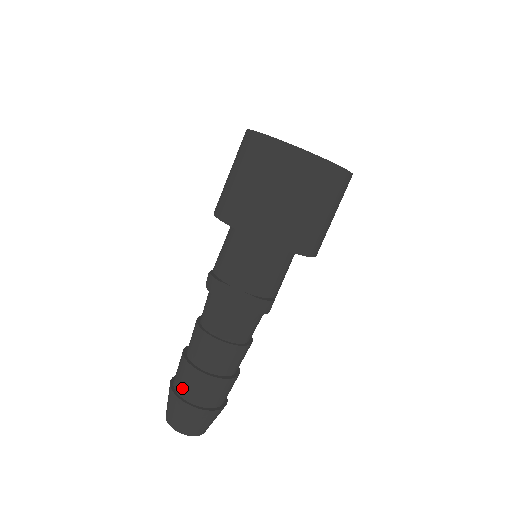
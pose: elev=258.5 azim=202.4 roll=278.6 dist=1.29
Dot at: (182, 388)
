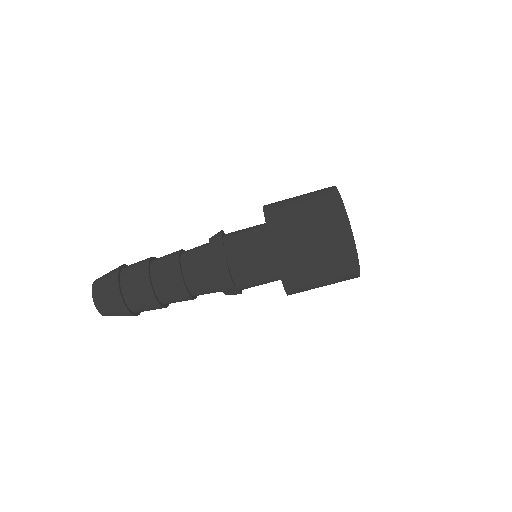
Dot at: (135, 305)
